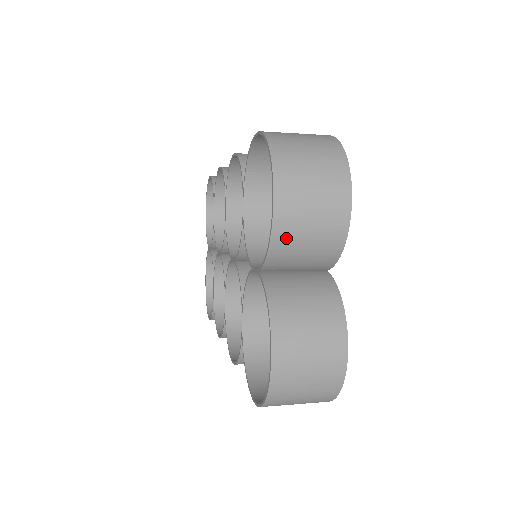
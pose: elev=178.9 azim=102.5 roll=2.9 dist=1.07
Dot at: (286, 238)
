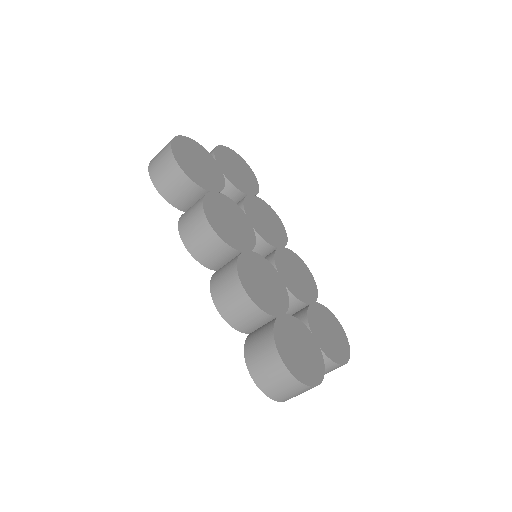
Dot at: occluded
